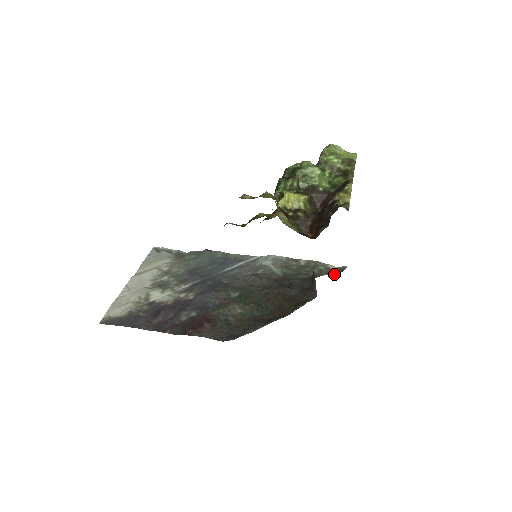
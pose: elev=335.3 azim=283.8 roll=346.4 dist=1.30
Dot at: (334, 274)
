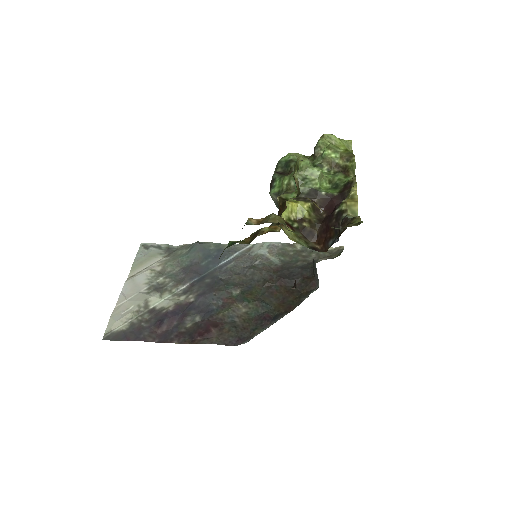
Dot at: (333, 257)
